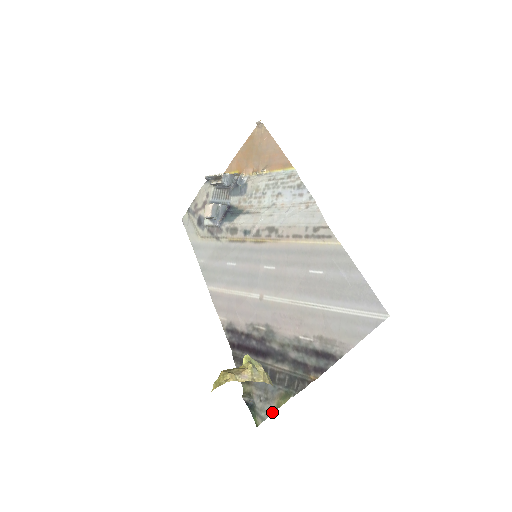
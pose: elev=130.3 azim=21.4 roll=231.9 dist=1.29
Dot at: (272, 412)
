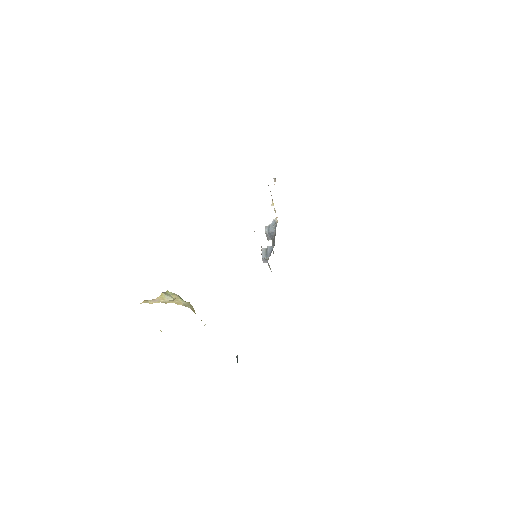
Dot at: occluded
